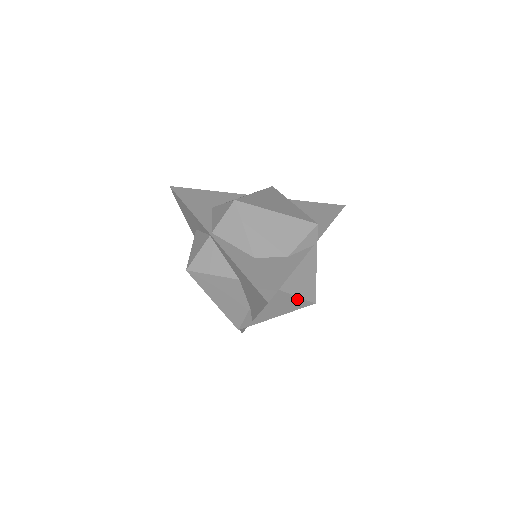
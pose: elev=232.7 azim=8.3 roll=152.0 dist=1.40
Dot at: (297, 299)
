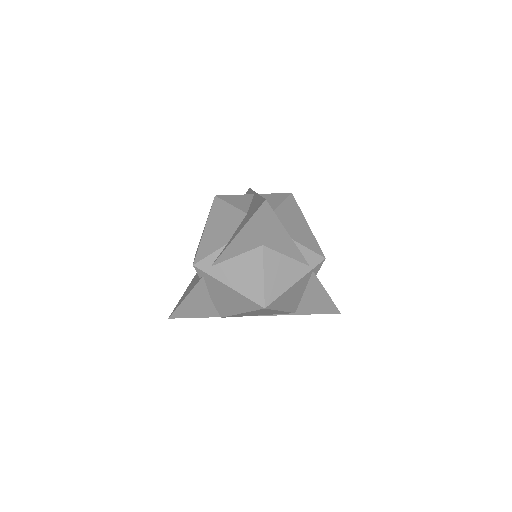
Dot at: (261, 280)
